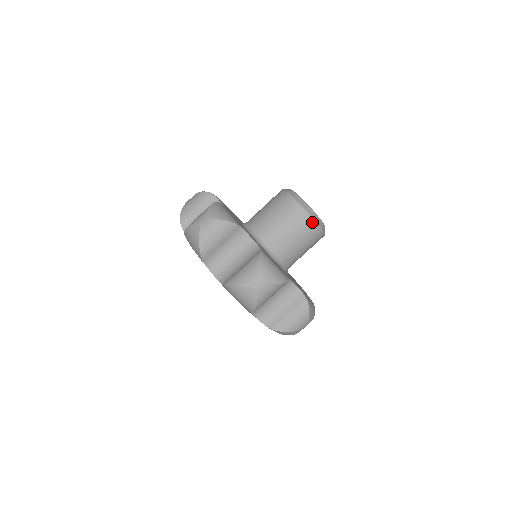
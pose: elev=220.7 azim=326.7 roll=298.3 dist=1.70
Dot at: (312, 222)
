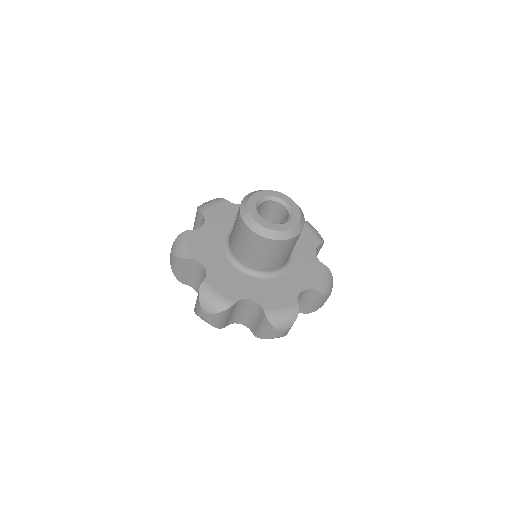
Dot at: (259, 237)
